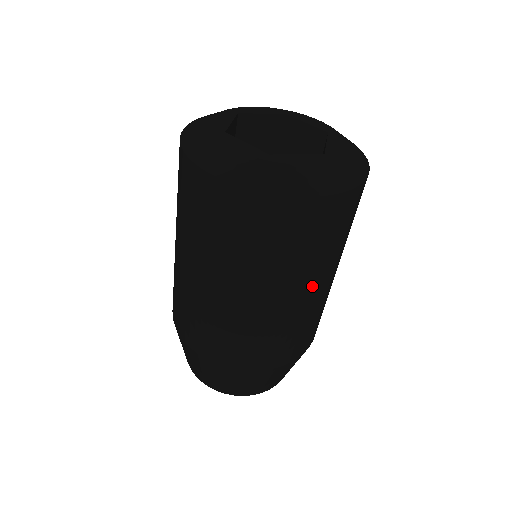
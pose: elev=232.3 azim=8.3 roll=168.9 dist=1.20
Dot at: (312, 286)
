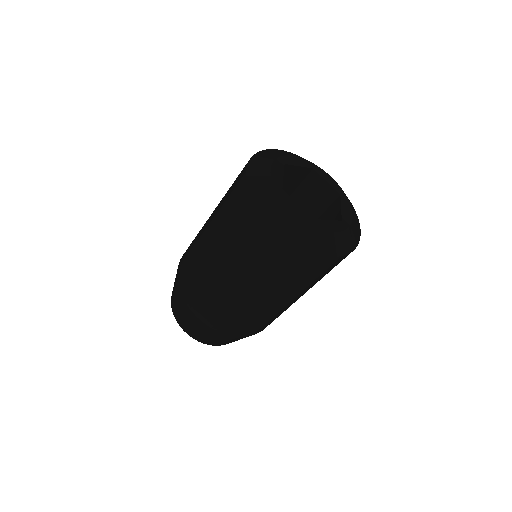
Dot at: (246, 285)
